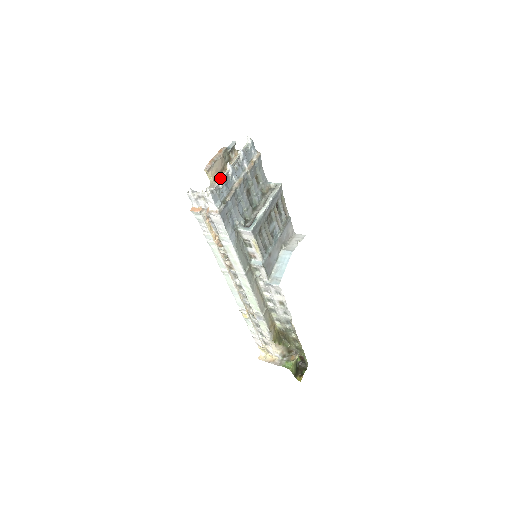
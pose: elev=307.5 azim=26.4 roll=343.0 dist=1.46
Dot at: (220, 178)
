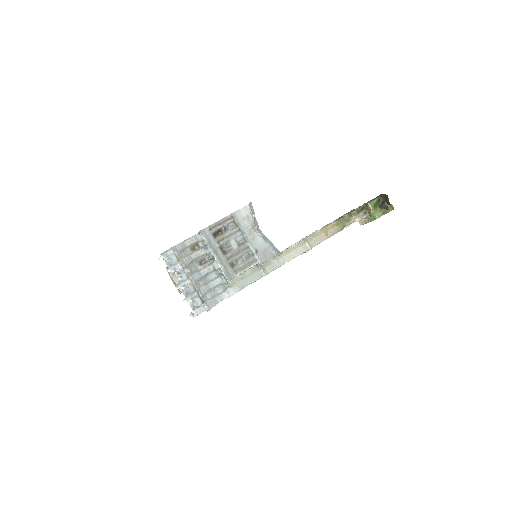
Dot at: occluded
